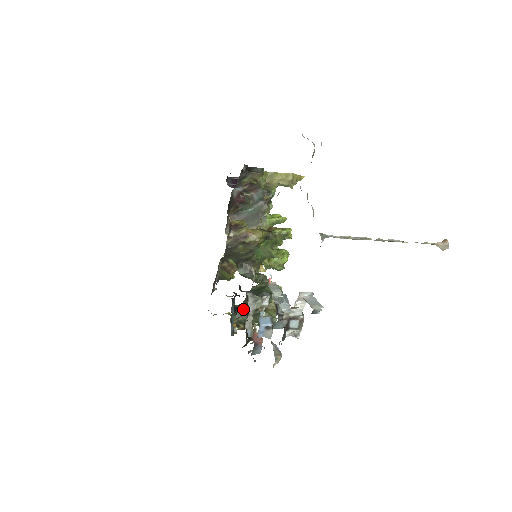
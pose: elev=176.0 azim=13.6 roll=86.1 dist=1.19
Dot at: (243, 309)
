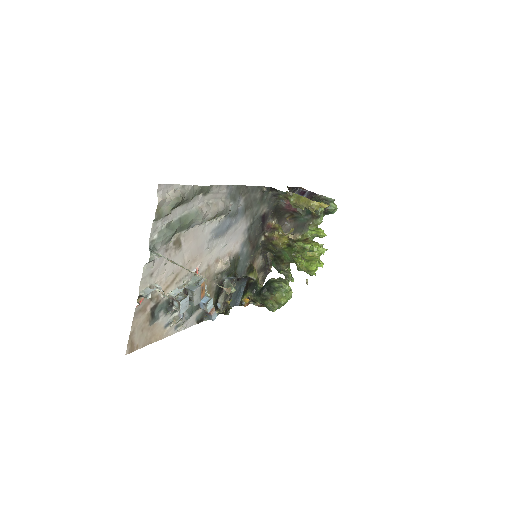
Dot at: (259, 291)
